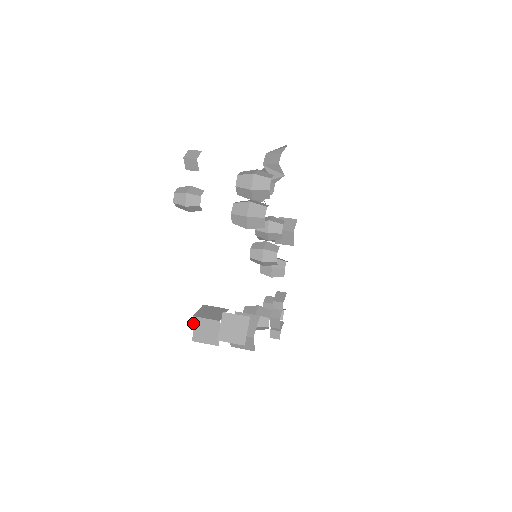
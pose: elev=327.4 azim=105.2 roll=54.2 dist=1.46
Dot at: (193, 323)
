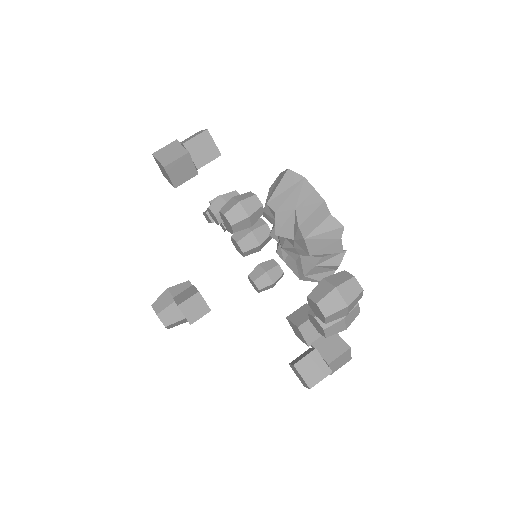
Dot at: (309, 388)
